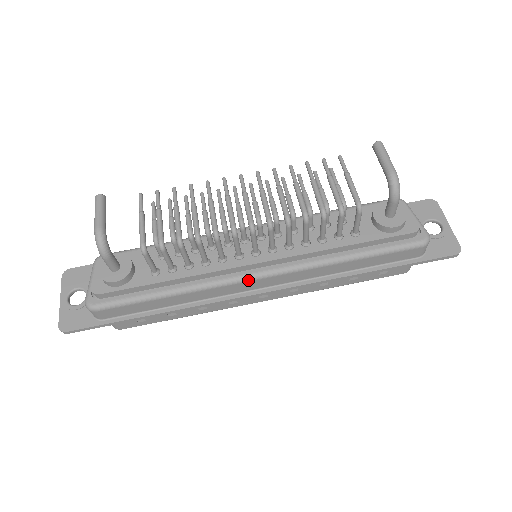
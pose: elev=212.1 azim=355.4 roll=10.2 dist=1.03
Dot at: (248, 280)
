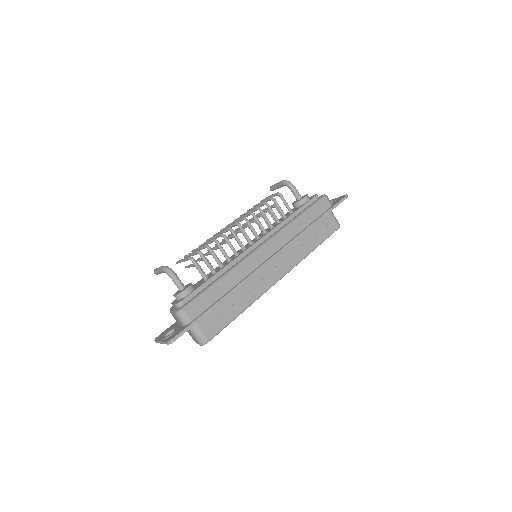
Dot at: (256, 252)
